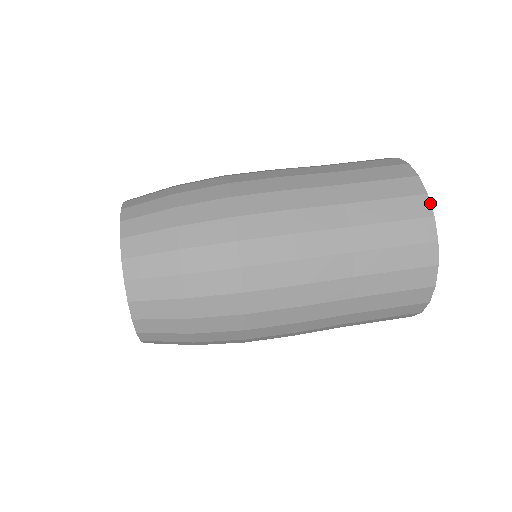
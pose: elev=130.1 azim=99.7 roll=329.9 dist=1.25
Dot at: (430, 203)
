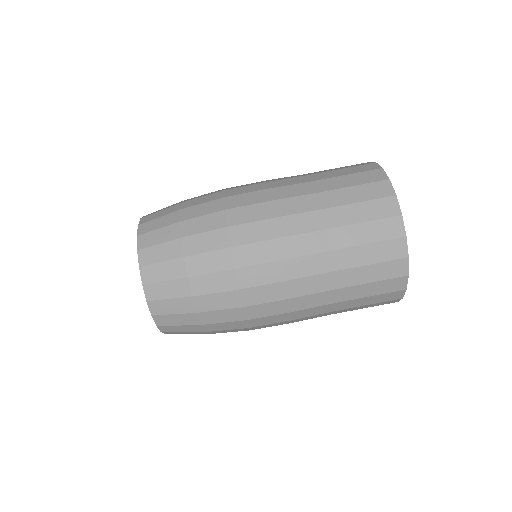
Dot at: (407, 282)
